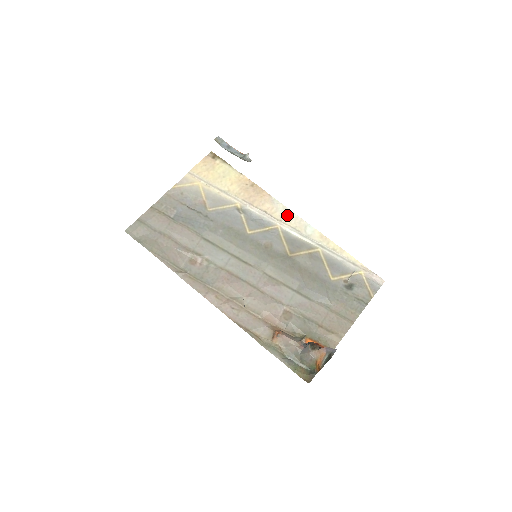
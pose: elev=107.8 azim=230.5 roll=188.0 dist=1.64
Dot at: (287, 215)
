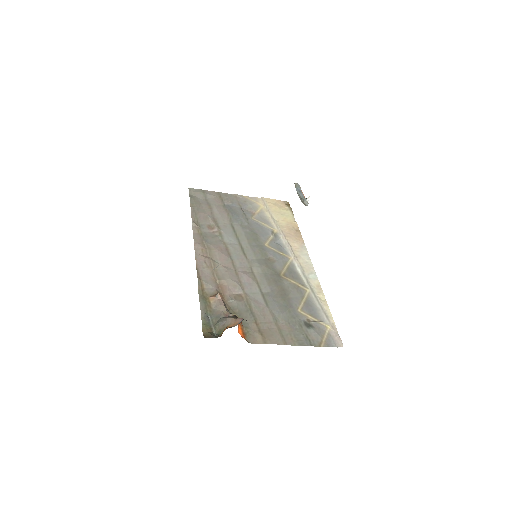
Dot at: (305, 258)
